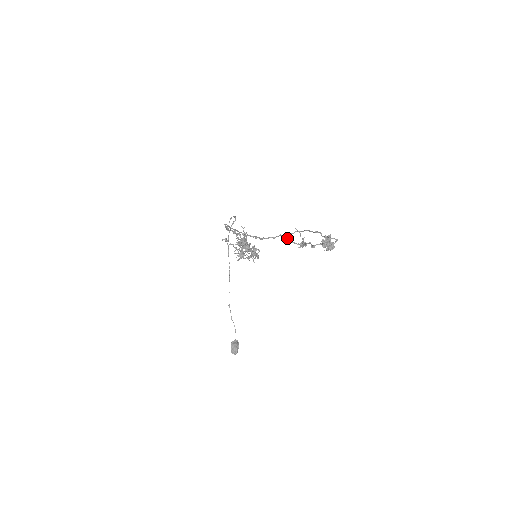
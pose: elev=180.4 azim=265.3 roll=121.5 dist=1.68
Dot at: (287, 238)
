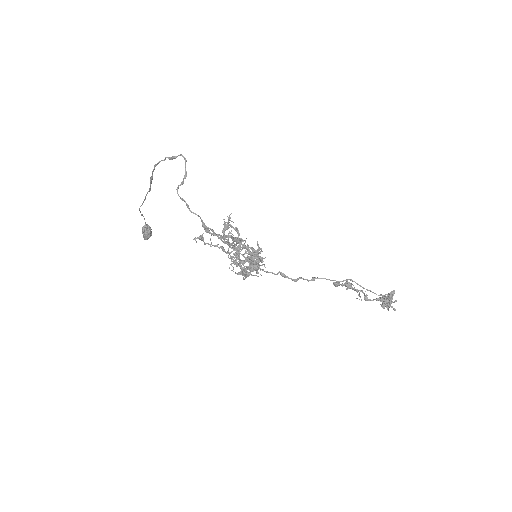
Dot at: occluded
